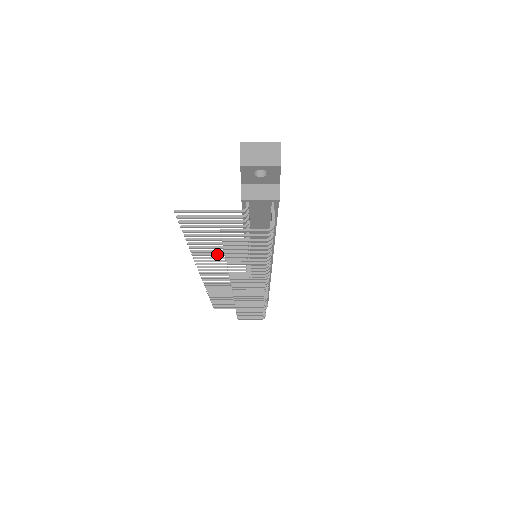
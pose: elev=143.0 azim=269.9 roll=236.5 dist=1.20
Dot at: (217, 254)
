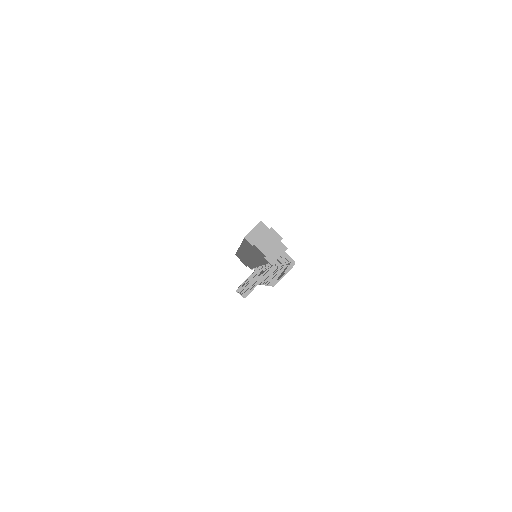
Dot at: occluded
